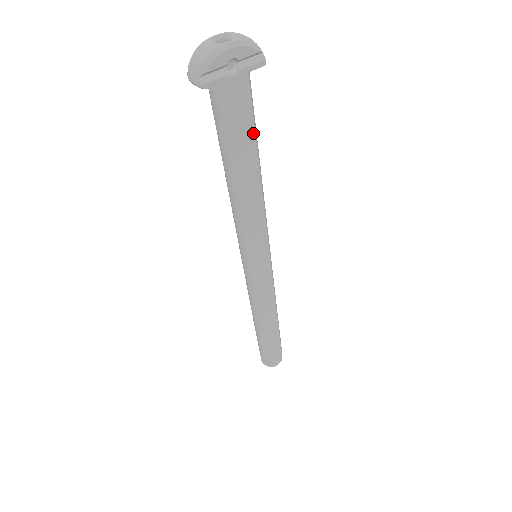
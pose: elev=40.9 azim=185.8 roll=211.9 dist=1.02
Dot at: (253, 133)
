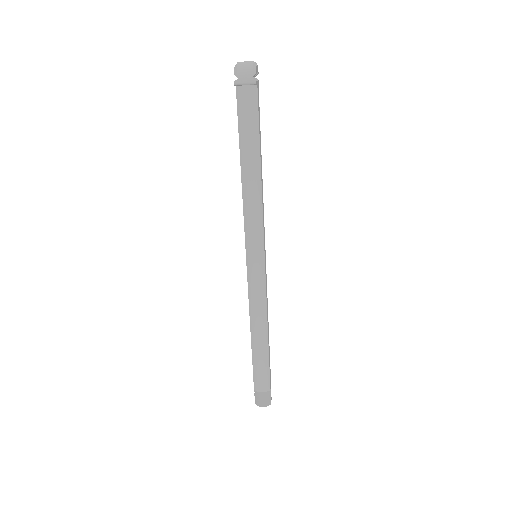
Dot at: occluded
